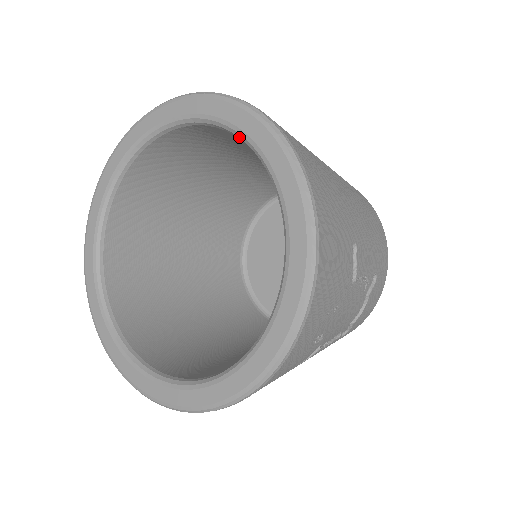
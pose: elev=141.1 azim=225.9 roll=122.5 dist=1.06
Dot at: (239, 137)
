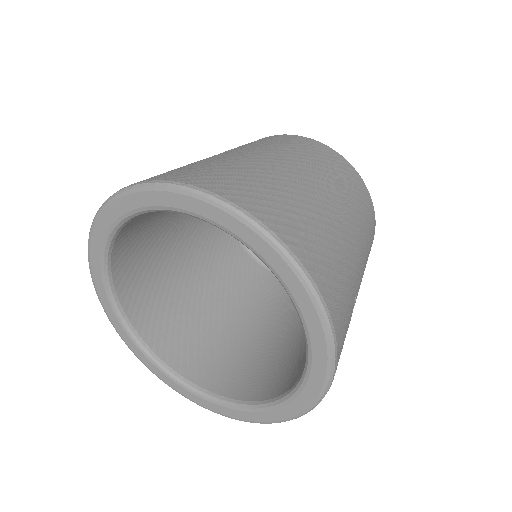
Dot at: occluded
